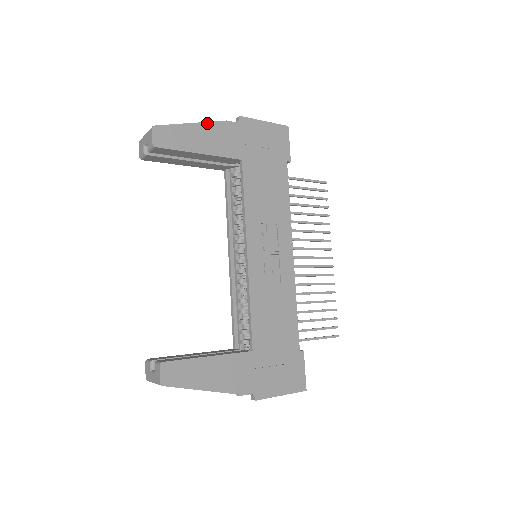
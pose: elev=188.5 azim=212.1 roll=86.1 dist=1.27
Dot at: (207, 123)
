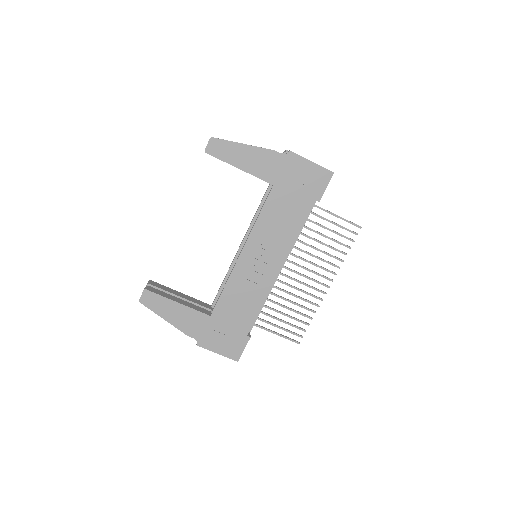
Dot at: (257, 148)
